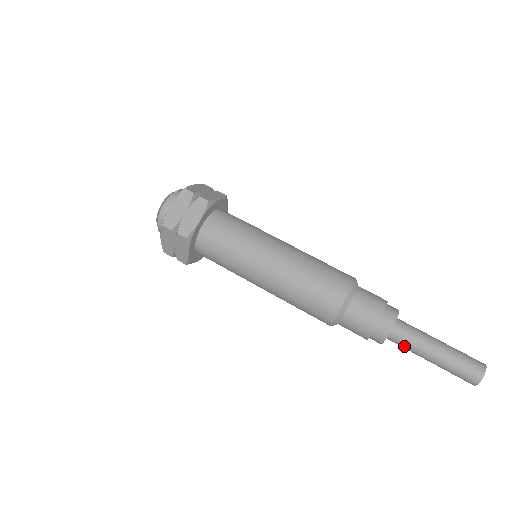
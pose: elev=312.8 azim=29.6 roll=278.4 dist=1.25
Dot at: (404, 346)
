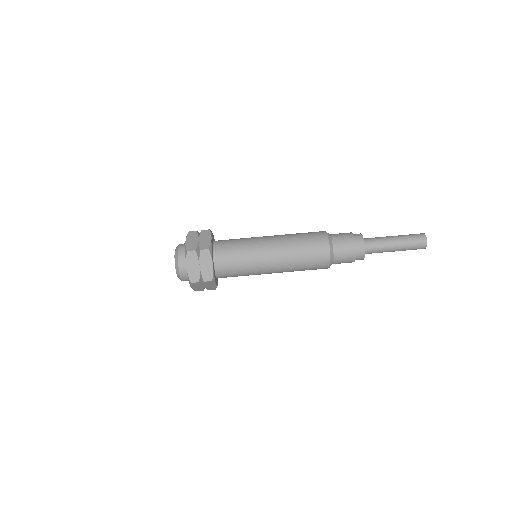
Dot at: (377, 247)
